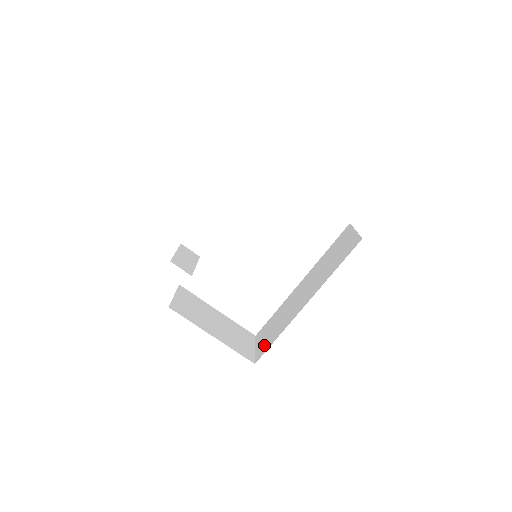
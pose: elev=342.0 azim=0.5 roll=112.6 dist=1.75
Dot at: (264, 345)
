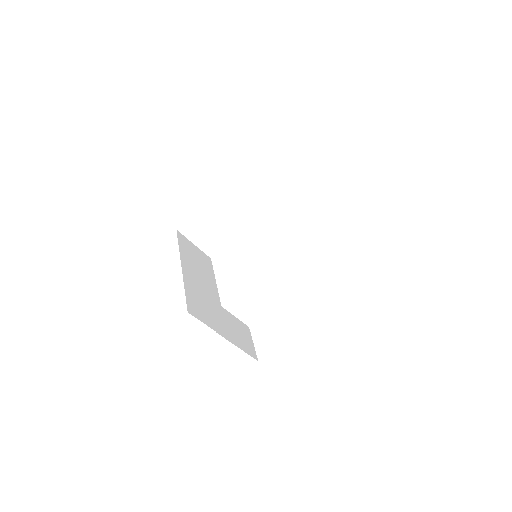
Dot at: occluded
